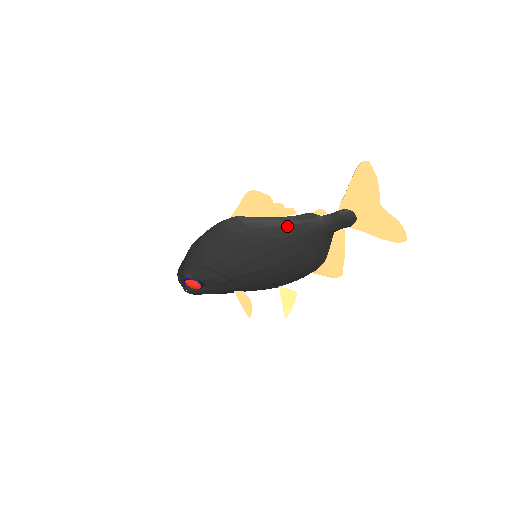
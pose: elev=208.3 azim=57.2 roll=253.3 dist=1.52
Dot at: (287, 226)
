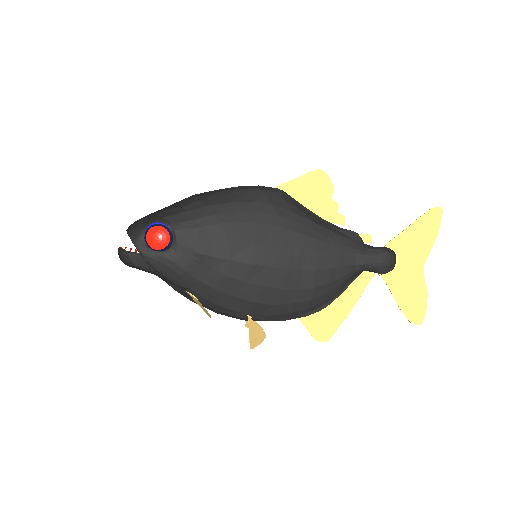
Dot at: (328, 231)
